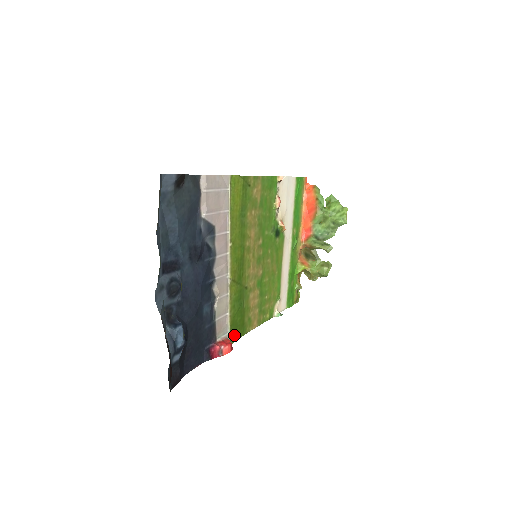
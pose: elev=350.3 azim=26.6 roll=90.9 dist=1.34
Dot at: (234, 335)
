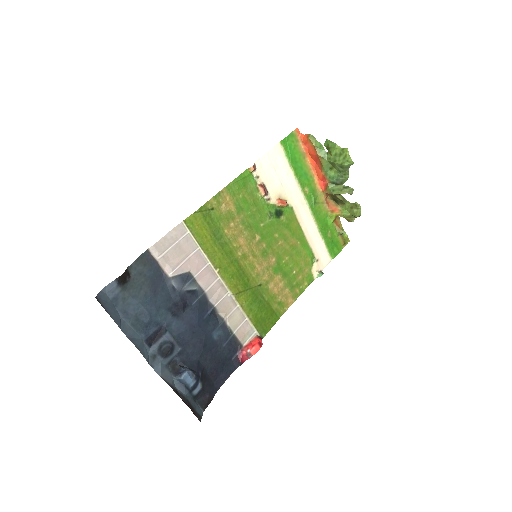
Dot at: (264, 328)
